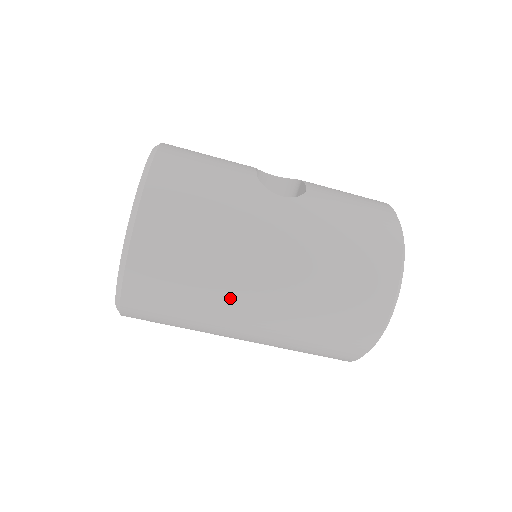
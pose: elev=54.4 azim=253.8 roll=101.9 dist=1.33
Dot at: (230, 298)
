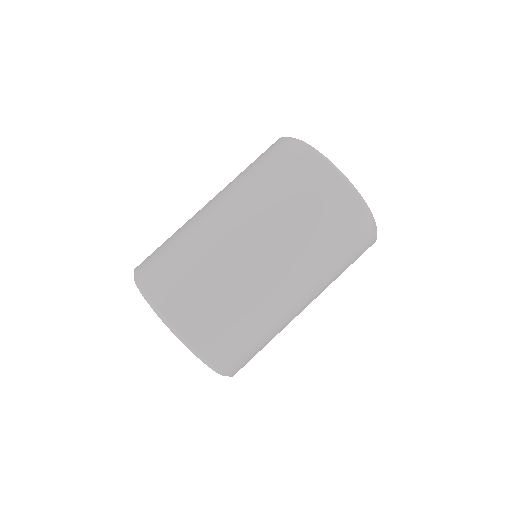
Dot at: (197, 223)
